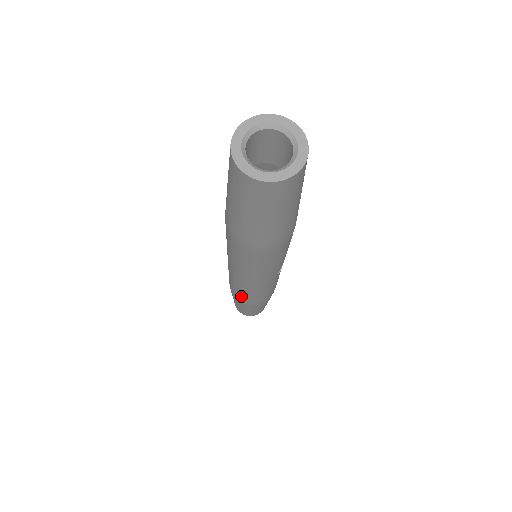
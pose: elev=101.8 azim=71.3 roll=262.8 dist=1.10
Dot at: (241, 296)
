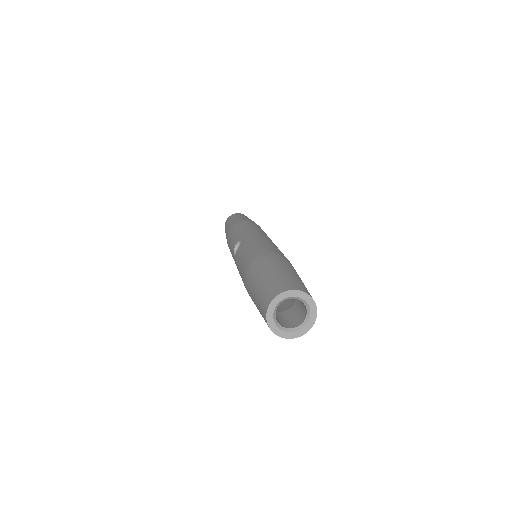
Dot at: occluded
